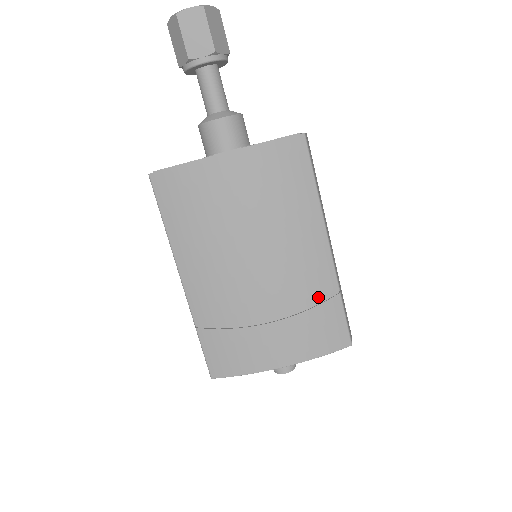
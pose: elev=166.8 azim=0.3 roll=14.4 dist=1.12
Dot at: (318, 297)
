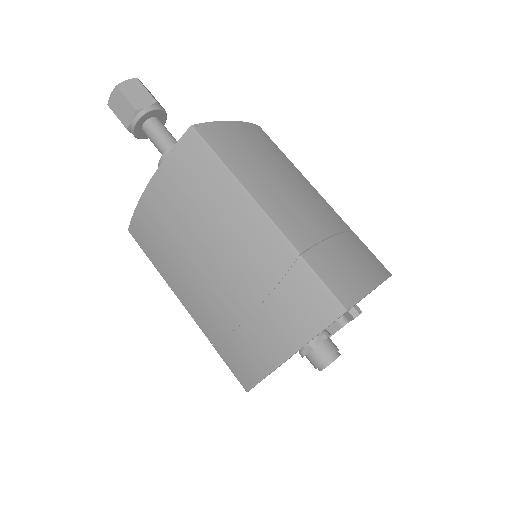
Dot at: (279, 271)
